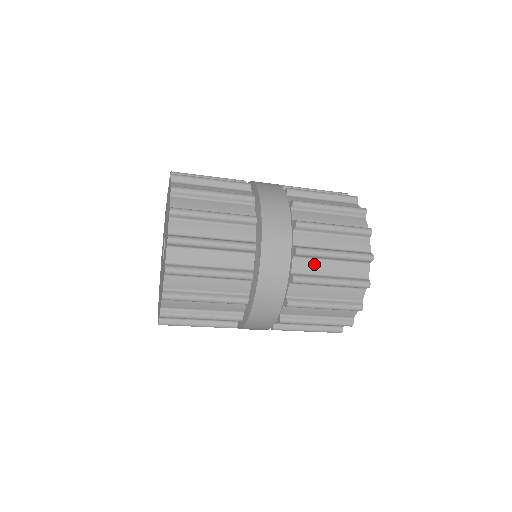
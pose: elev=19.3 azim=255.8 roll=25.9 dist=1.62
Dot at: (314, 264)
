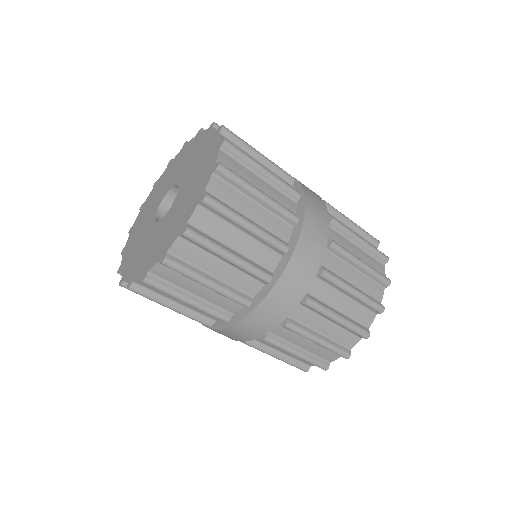
Dot at: (344, 241)
